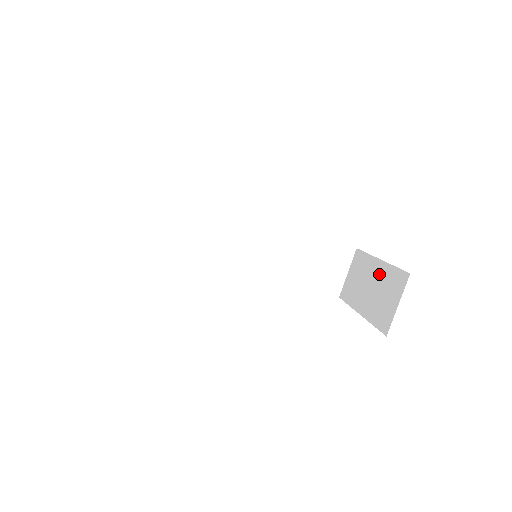
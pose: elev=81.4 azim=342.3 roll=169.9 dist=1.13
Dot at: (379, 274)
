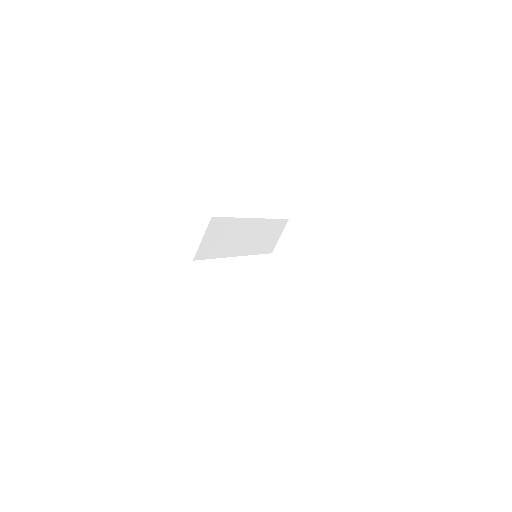
Dot at: (321, 250)
